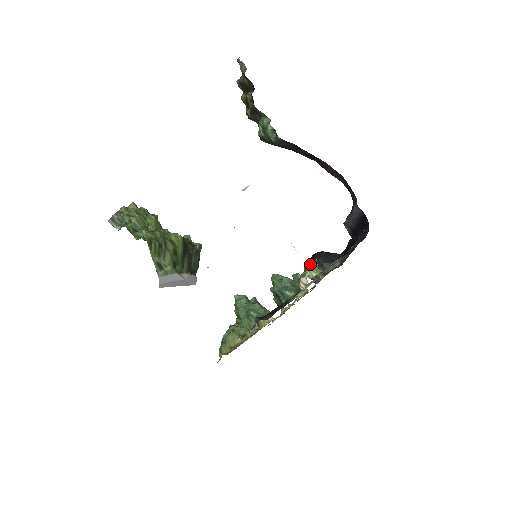
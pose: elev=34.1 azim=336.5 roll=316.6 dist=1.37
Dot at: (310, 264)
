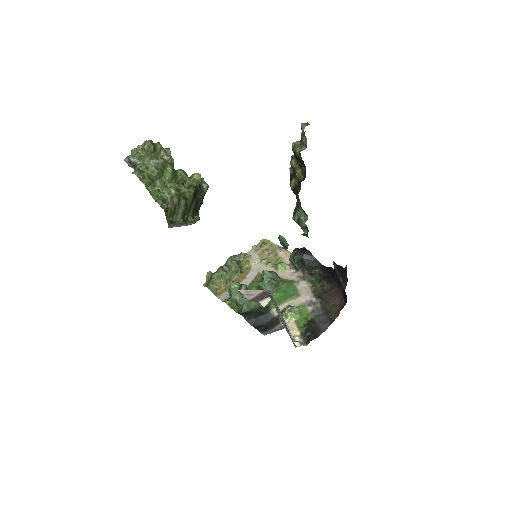
Dot at: (296, 260)
